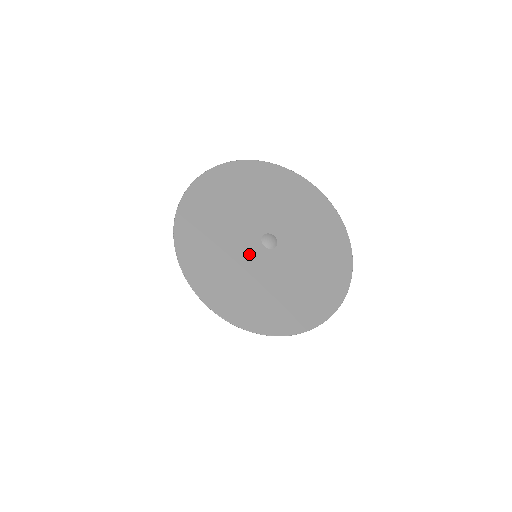
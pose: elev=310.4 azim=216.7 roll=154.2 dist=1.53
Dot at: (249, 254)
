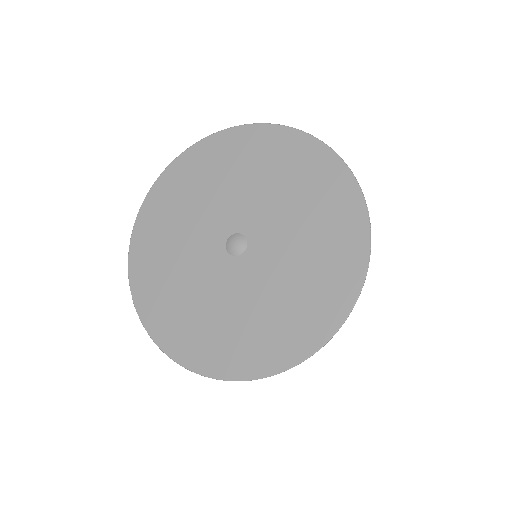
Dot at: (212, 274)
